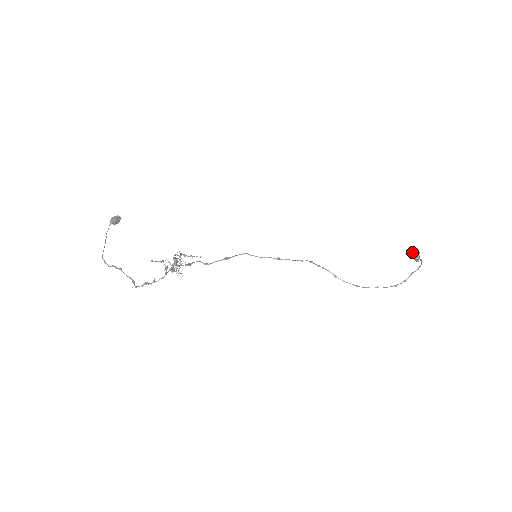
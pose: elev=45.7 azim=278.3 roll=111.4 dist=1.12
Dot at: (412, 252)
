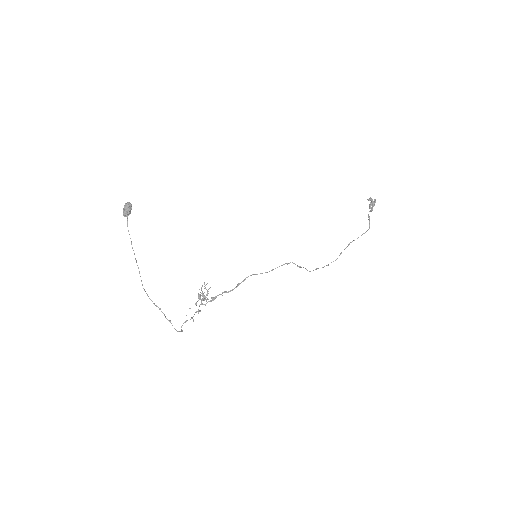
Dot at: (371, 201)
